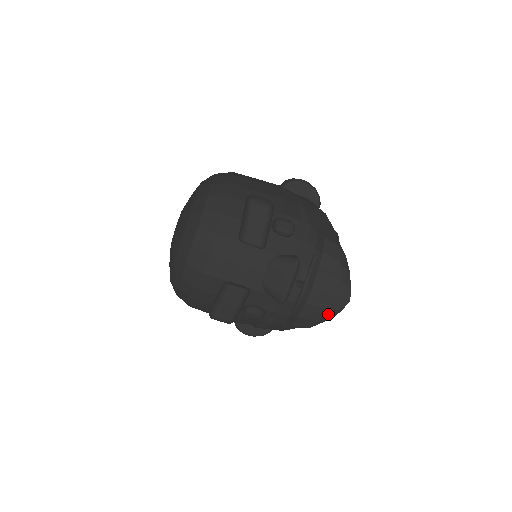
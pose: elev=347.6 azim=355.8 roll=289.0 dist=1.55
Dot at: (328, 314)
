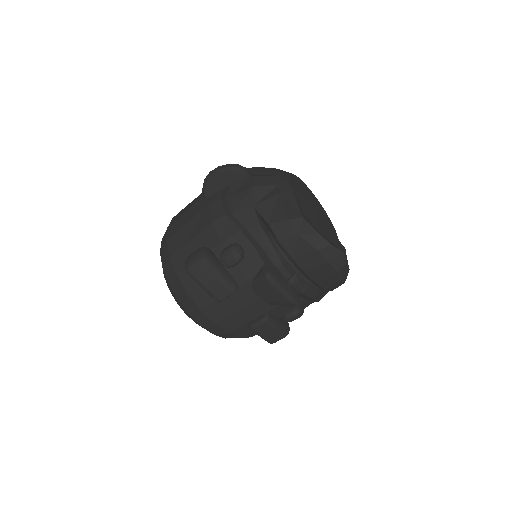
Dot at: (341, 273)
